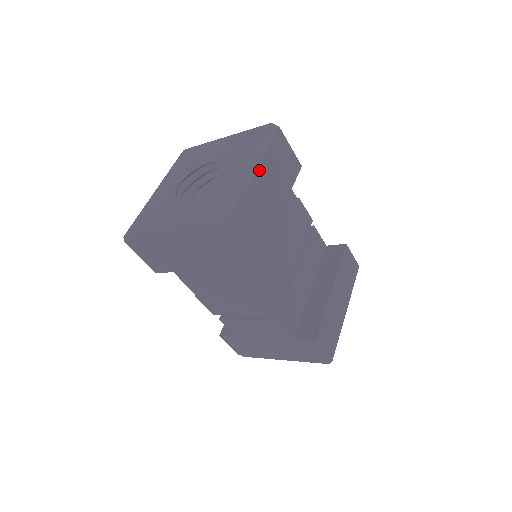
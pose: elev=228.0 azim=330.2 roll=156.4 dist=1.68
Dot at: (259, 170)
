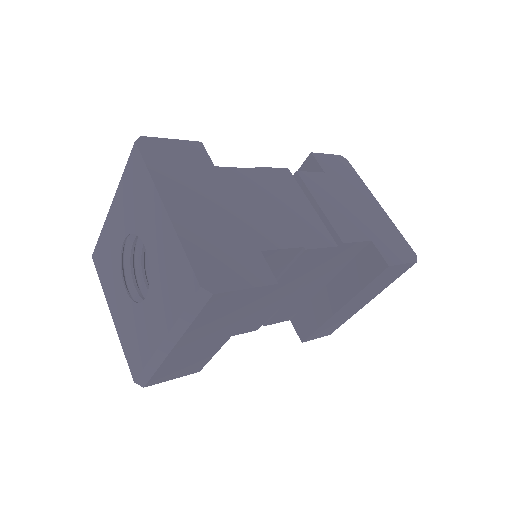
Dot at: (181, 342)
